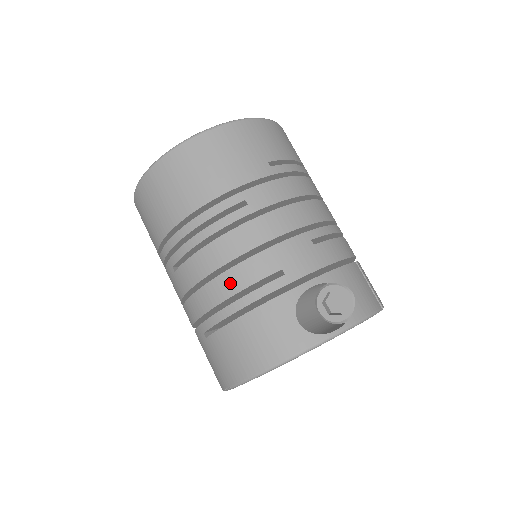
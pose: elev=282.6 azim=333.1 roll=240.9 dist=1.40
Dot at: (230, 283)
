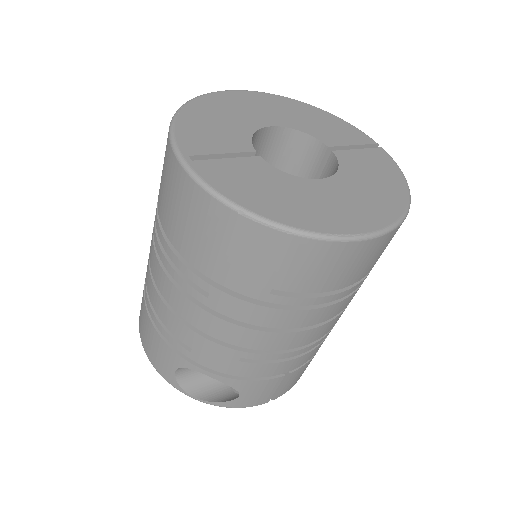
Dot at: (157, 304)
